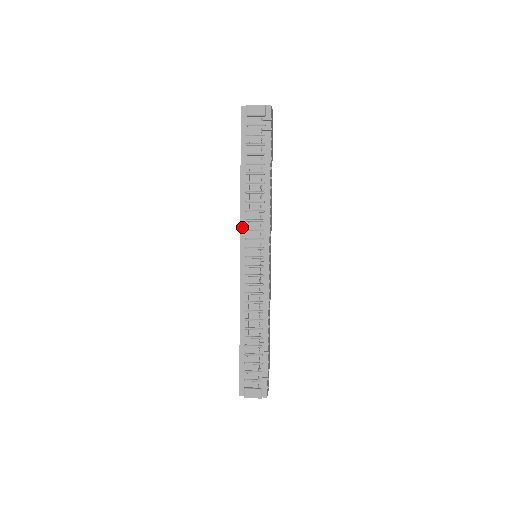
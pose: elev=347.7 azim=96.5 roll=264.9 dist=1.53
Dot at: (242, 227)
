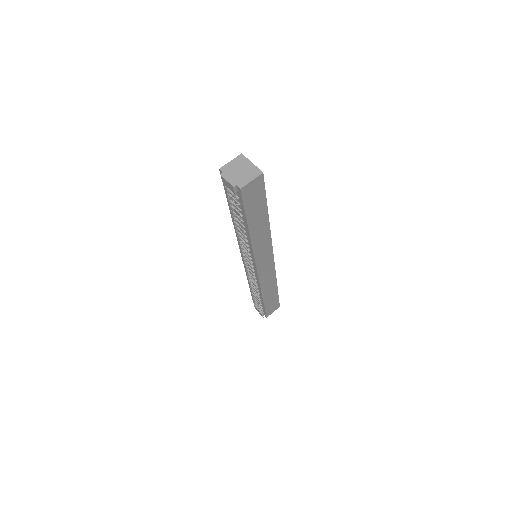
Dot at: occluded
